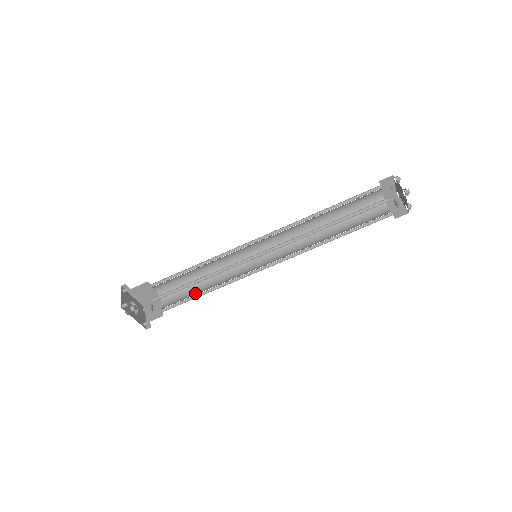
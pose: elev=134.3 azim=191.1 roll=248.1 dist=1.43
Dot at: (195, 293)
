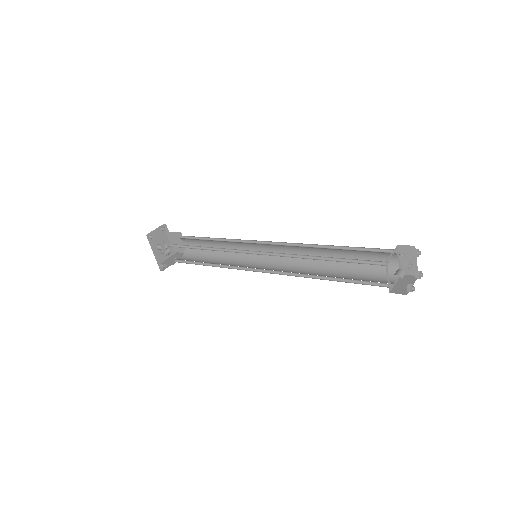
Dot at: (202, 261)
